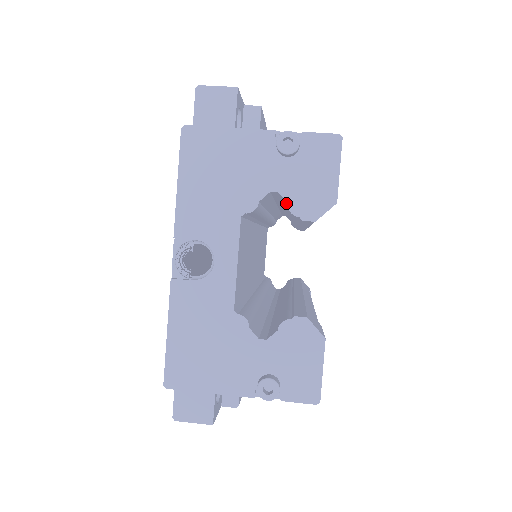
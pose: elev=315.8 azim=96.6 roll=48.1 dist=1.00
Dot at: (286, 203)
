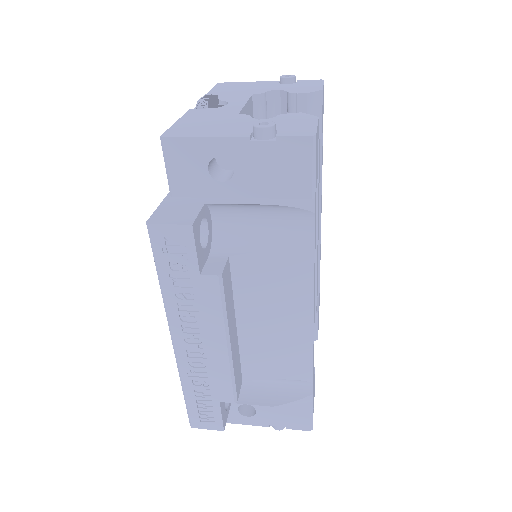
Dot at: (286, 108)
